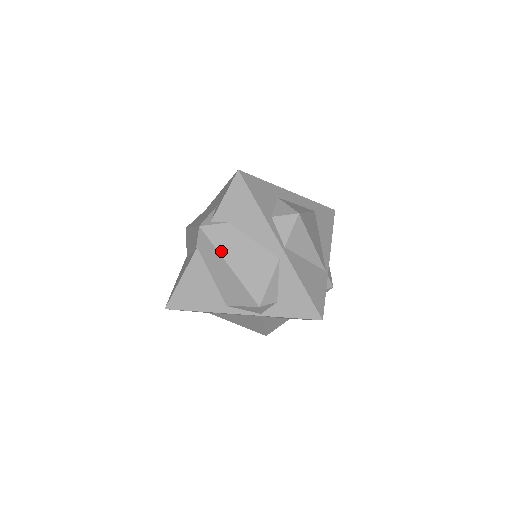
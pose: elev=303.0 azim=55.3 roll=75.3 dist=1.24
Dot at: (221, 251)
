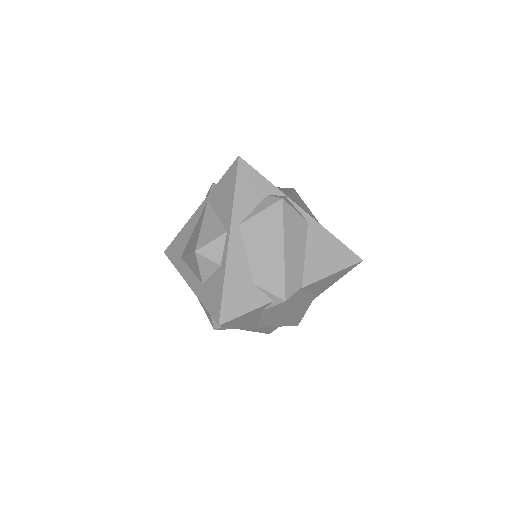
Dot at: occluded
